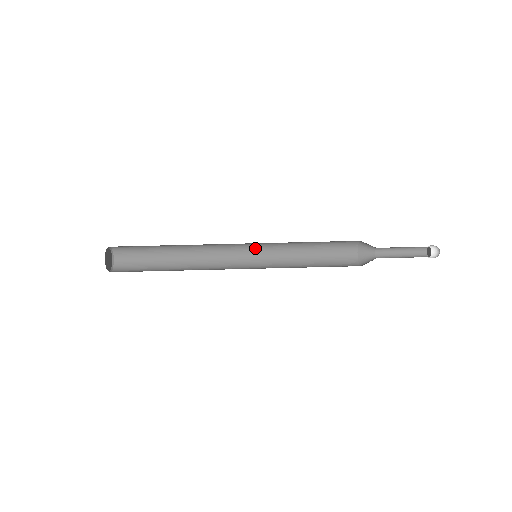
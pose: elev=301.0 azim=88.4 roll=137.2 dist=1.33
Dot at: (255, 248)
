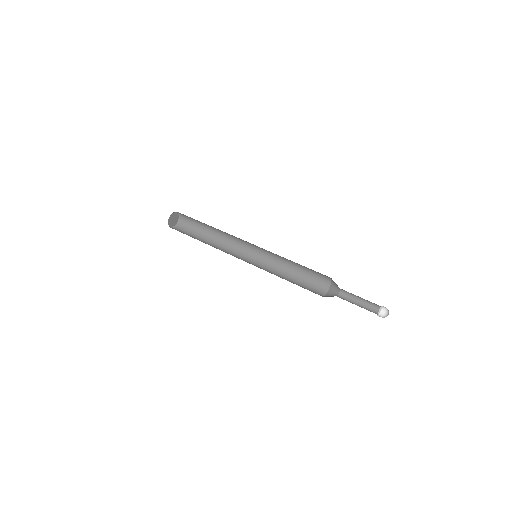
Dot at: occluded
